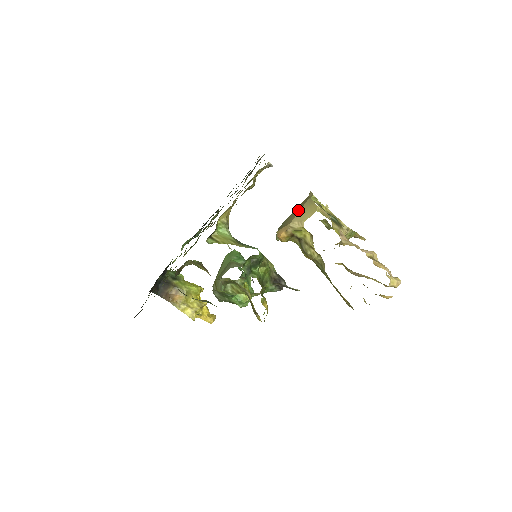
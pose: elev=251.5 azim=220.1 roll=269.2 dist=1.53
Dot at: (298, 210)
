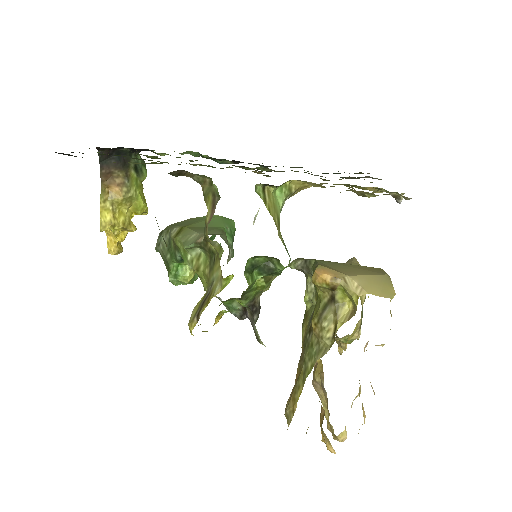
Dot at: (364, 271)
